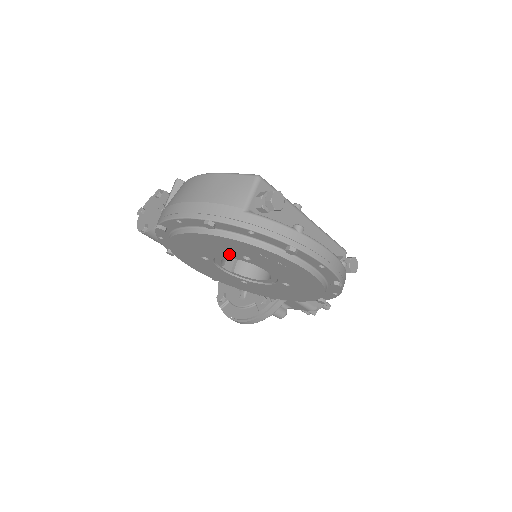
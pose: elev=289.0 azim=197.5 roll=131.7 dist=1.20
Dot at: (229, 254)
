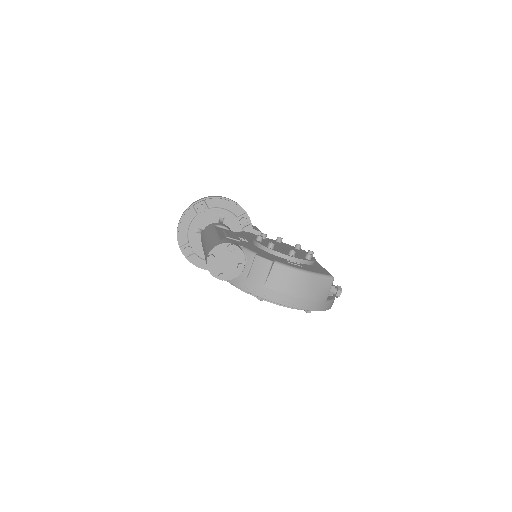
Dot at: occluded
